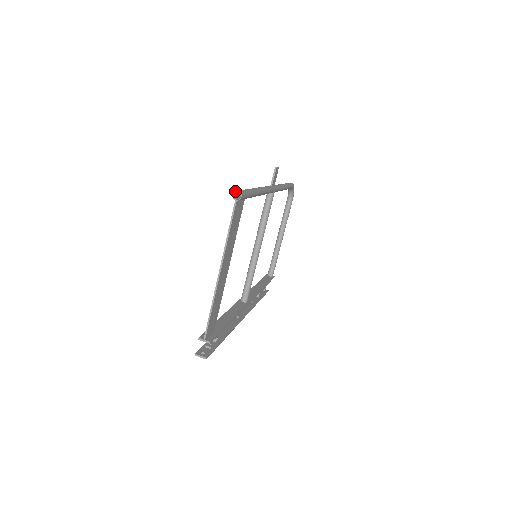
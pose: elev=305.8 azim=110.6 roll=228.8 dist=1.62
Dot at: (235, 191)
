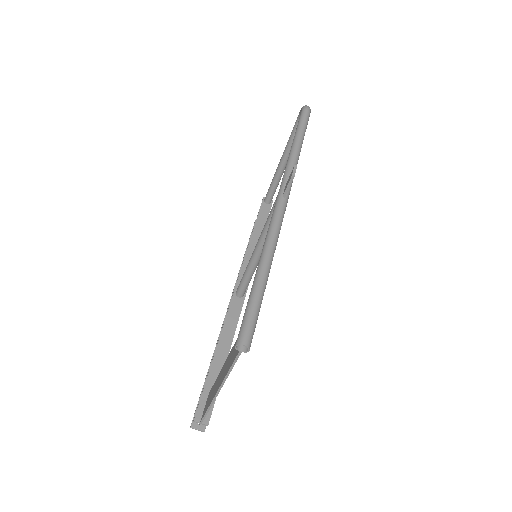
Dot at: (239, 344)
